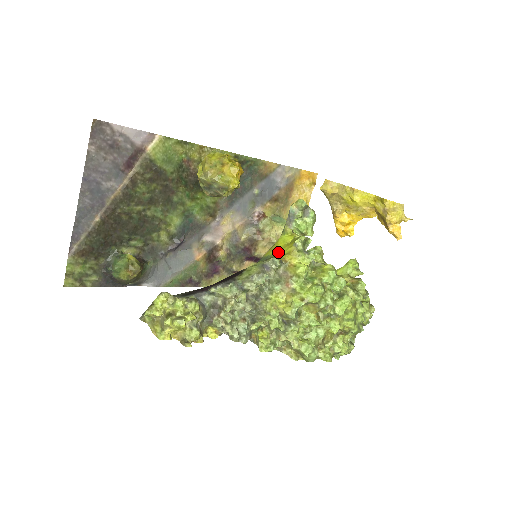
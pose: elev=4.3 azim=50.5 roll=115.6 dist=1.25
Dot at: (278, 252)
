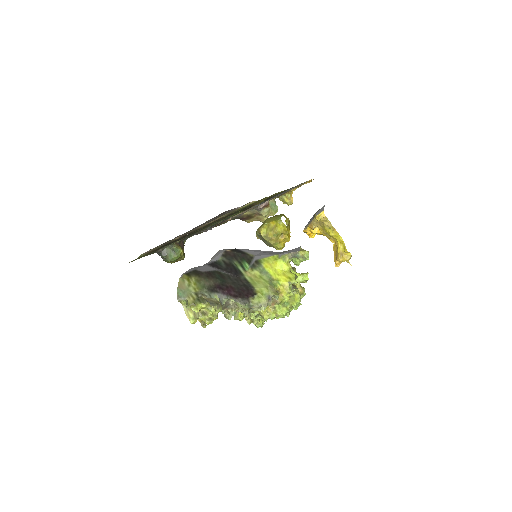
Dot at: (276, 277)
